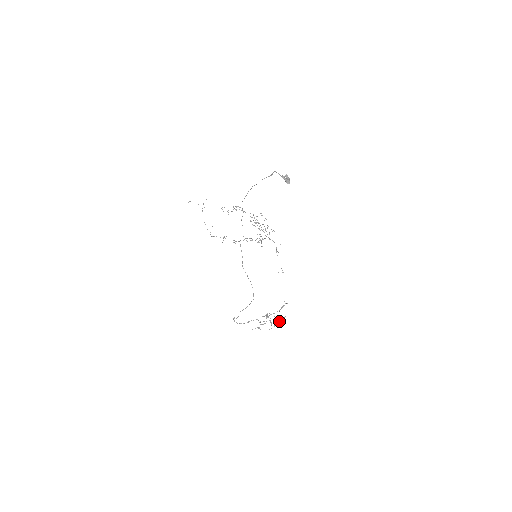
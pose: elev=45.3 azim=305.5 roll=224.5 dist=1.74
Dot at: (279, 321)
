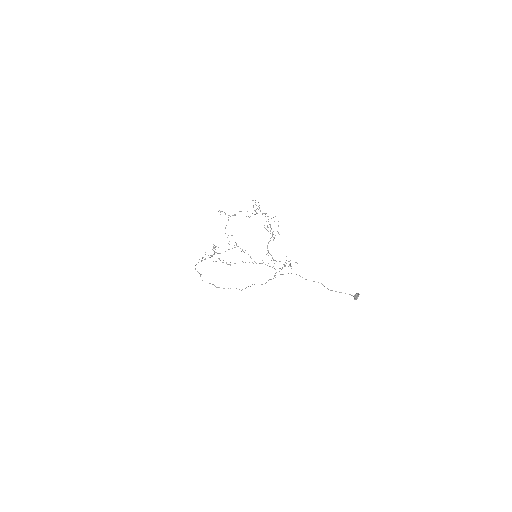
Dot at: (229, 264)
